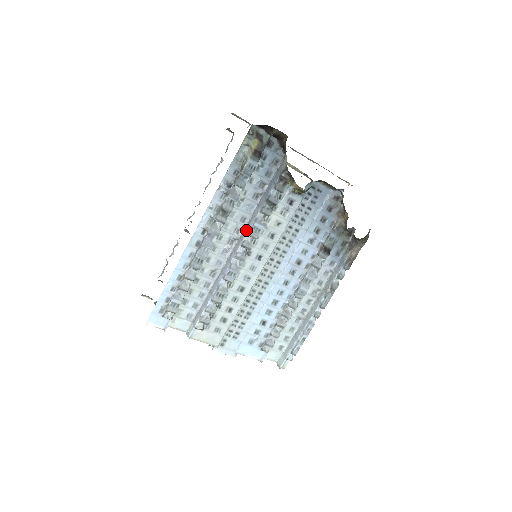
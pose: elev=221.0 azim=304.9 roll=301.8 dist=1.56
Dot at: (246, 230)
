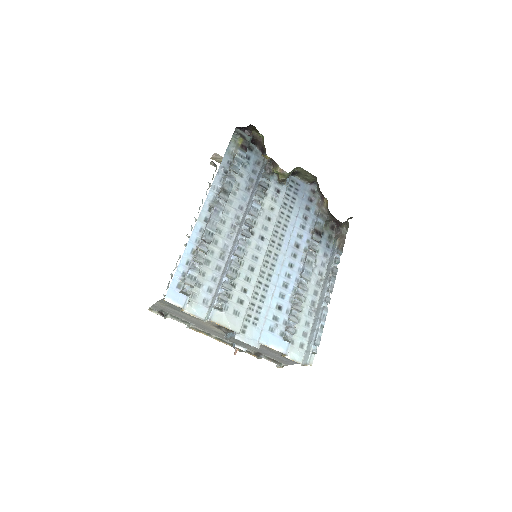
Dot at: (245, 213)
